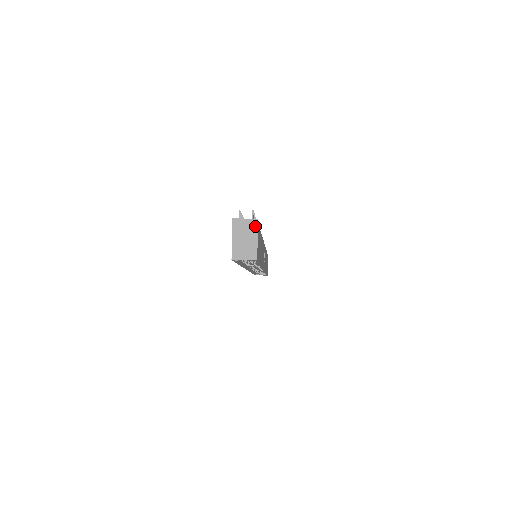
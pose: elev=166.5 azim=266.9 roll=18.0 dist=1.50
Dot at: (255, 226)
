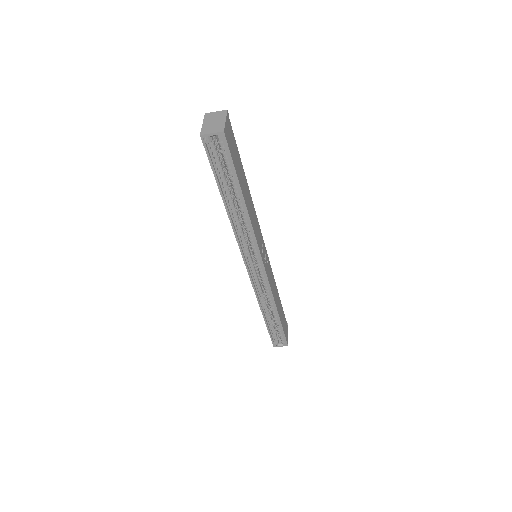
Dot at: (224, 114)
